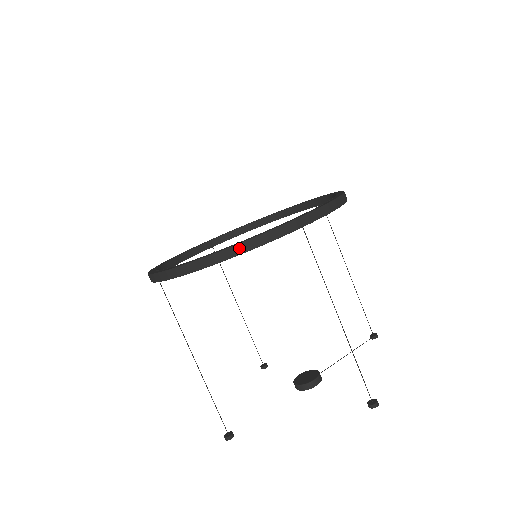
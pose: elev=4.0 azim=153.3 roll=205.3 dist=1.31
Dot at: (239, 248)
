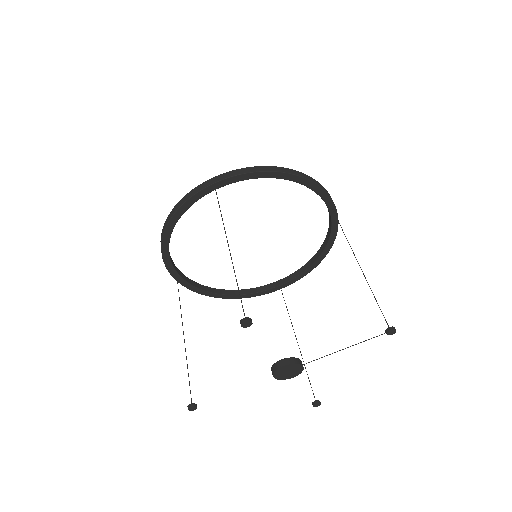
Dot at: (172, 212)
